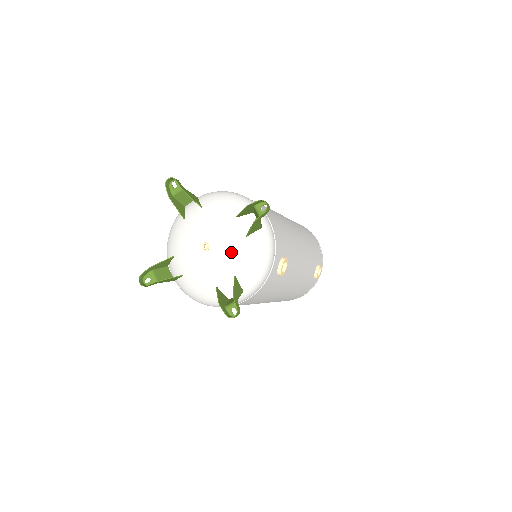
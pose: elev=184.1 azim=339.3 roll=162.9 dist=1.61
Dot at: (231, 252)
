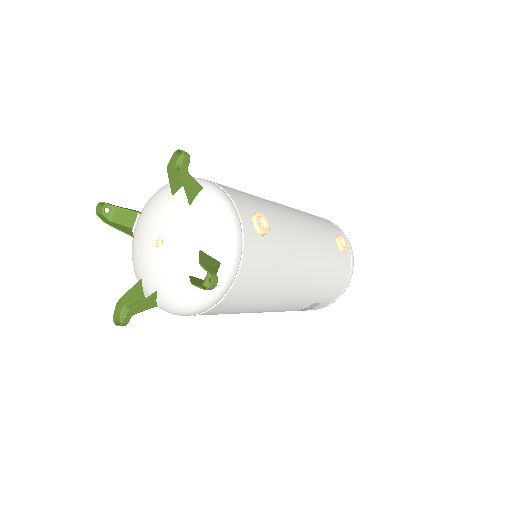
Dot at: (184, 229)
